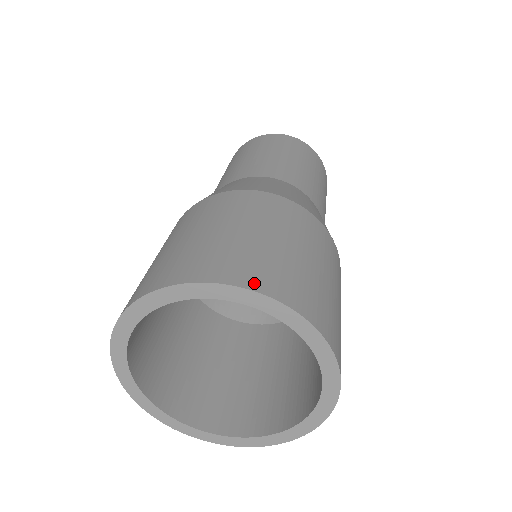
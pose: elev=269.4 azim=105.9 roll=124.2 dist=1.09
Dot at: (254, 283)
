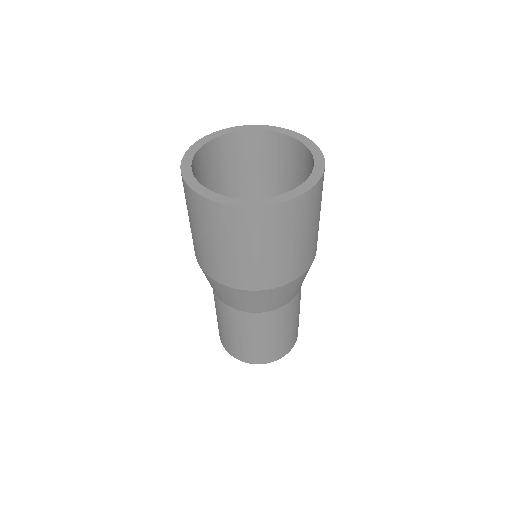
Dot at: occluded
